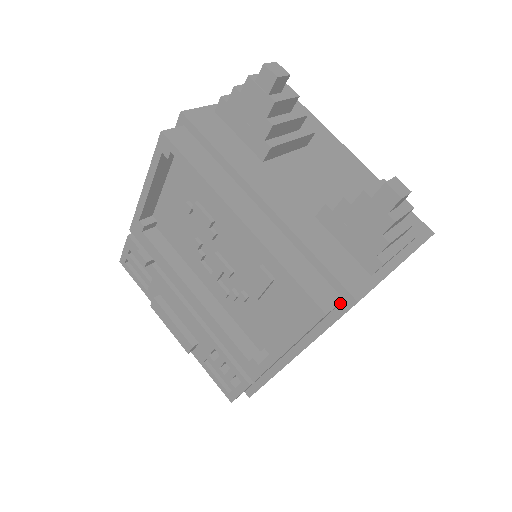
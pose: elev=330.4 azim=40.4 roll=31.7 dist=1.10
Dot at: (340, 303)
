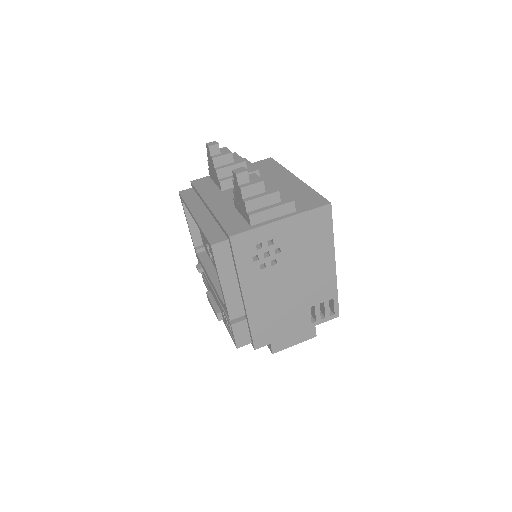
Dot at: (229, 243)
